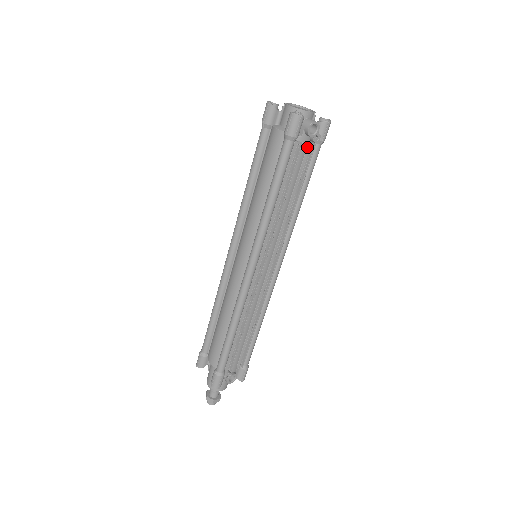
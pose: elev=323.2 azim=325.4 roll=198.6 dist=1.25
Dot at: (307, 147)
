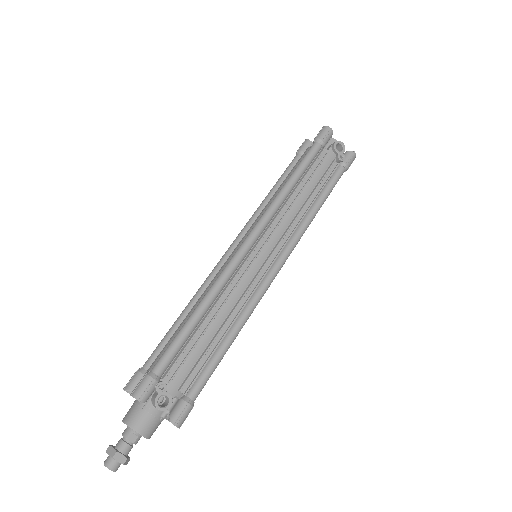
Dot at: (332, 162)
